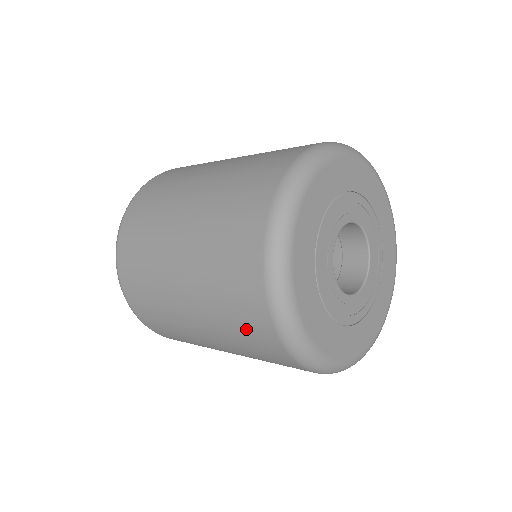
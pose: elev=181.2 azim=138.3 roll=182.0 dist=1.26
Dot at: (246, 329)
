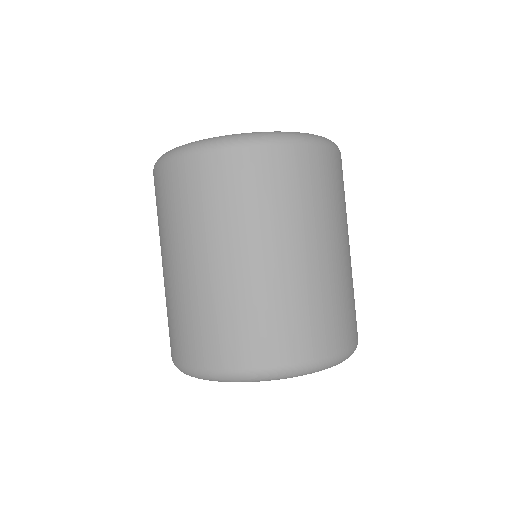
Dot at: occluded
